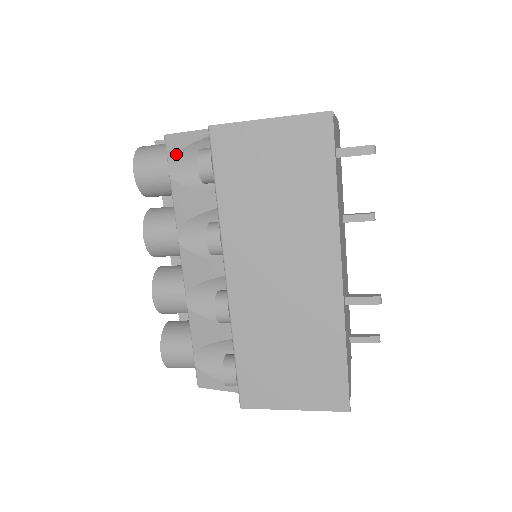
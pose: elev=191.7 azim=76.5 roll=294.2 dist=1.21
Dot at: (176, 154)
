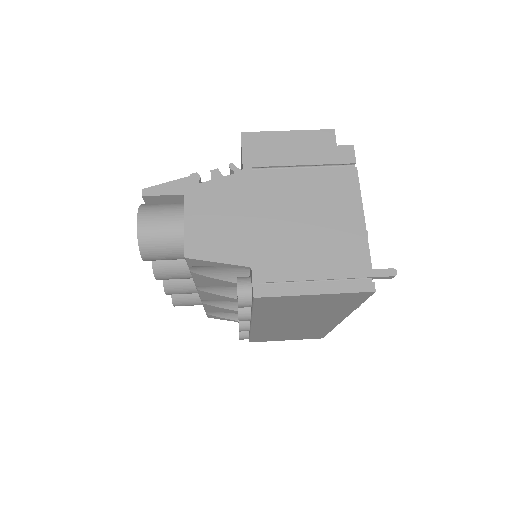
Dot at: (199, 266)
